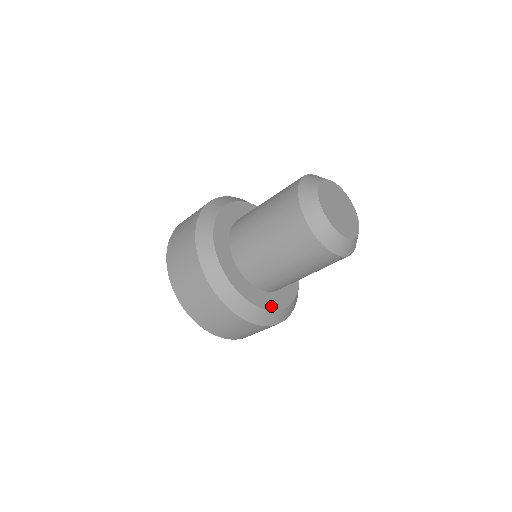
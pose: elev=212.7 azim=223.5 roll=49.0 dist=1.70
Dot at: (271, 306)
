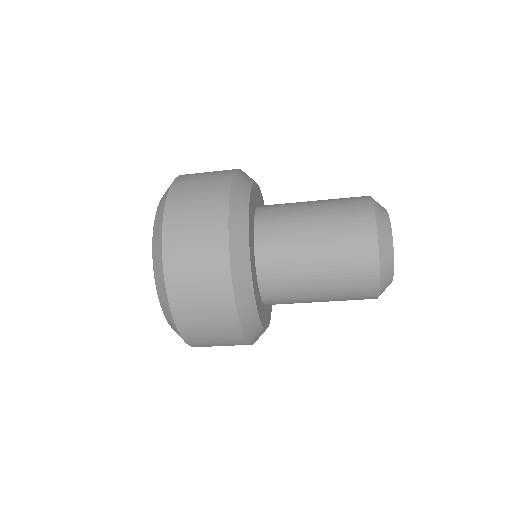
Dot at: (271, 308)
